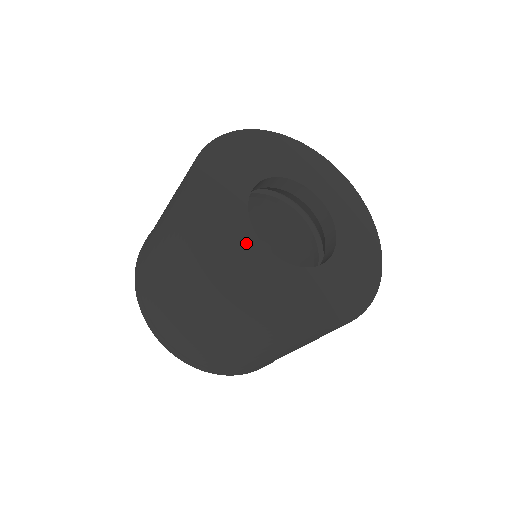
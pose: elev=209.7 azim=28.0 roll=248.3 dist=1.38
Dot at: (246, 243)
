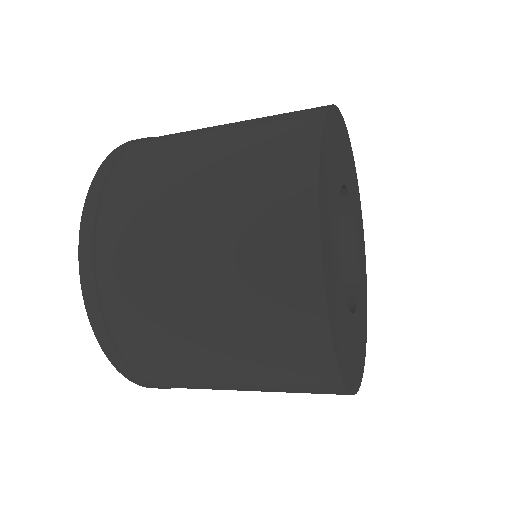
Dot at: (334, 207)
